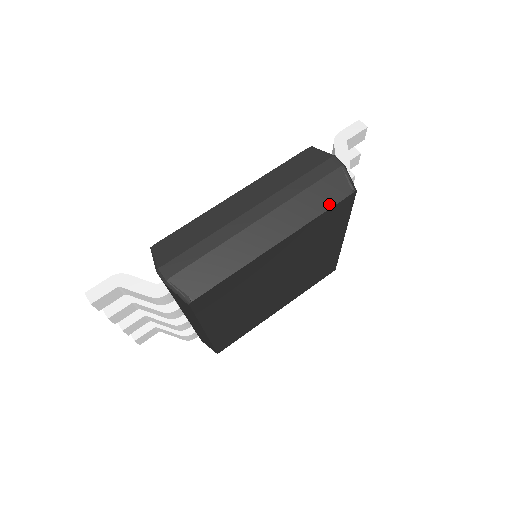
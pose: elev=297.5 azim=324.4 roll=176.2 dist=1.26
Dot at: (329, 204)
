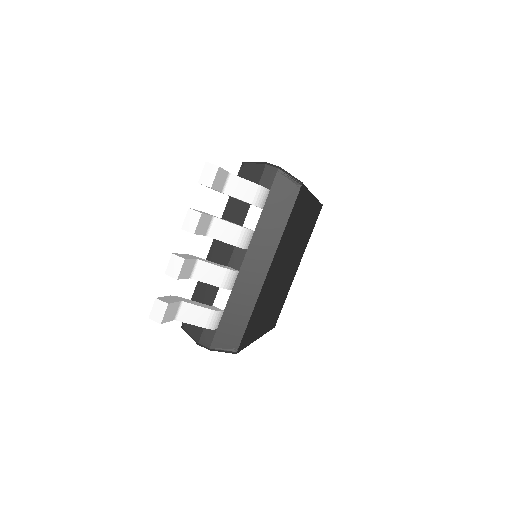
Dot at: occluded
